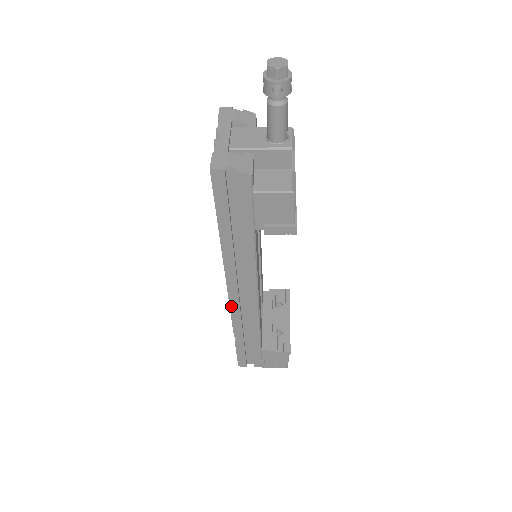
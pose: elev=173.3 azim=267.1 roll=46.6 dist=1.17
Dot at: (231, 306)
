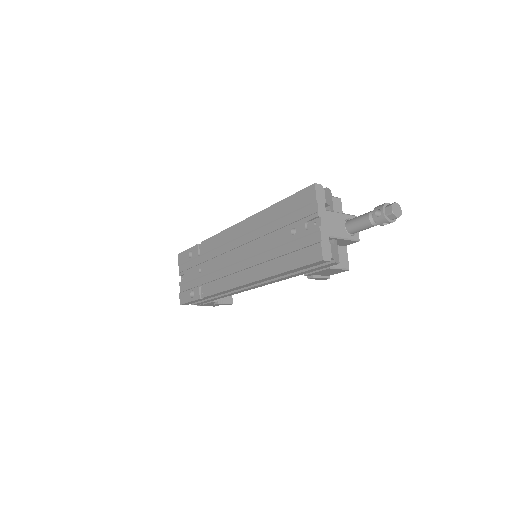
Dot at: (228, 290)
